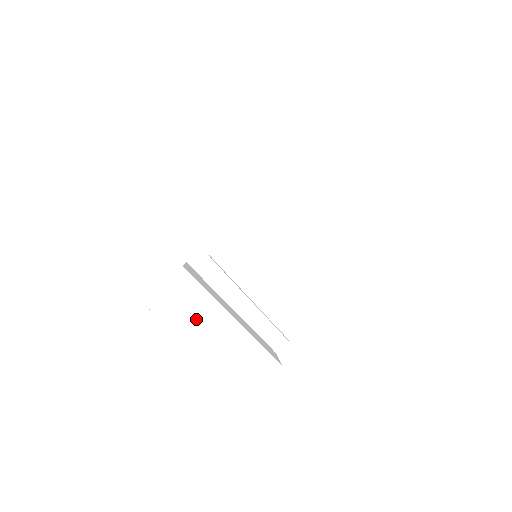
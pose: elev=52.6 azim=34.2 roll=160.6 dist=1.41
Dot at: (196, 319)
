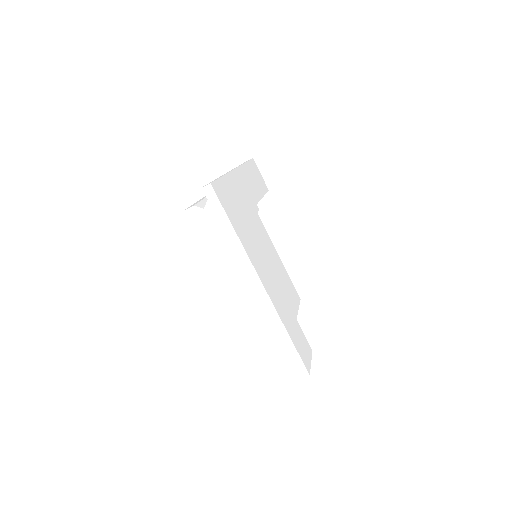
Dot at: (263, 270)
